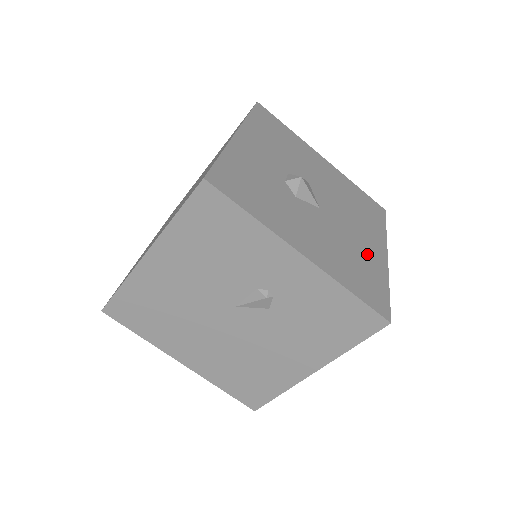
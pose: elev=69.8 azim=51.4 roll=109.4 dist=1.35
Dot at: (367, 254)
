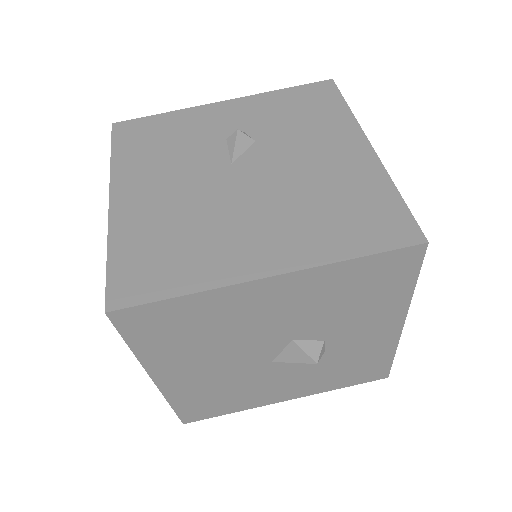
Dot at: occluded
